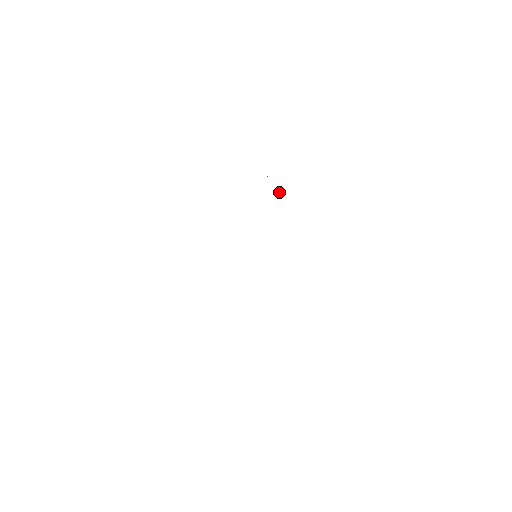
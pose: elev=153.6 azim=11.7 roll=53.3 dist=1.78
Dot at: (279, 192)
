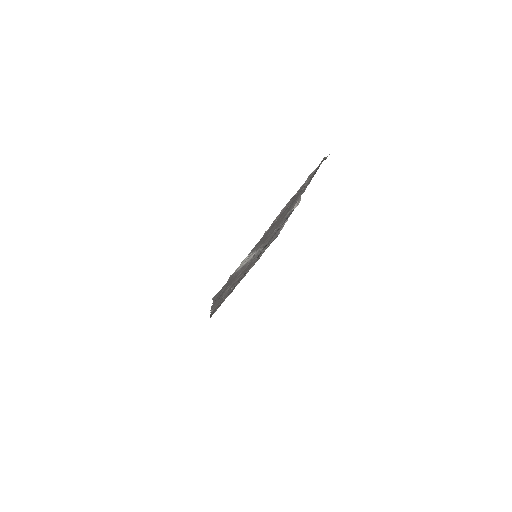
Dot at: occluded
